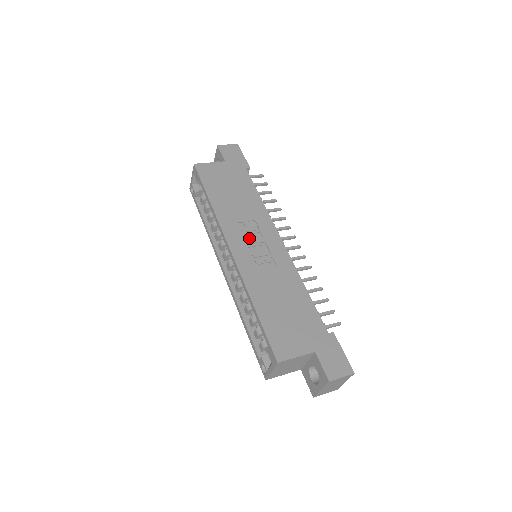
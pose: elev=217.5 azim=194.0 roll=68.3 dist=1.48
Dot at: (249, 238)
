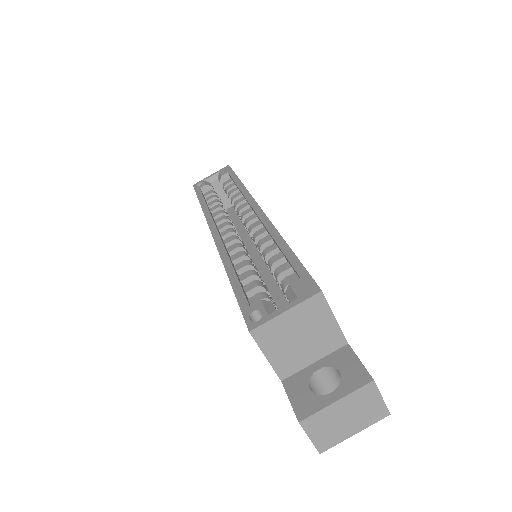
Dot at: occluded
